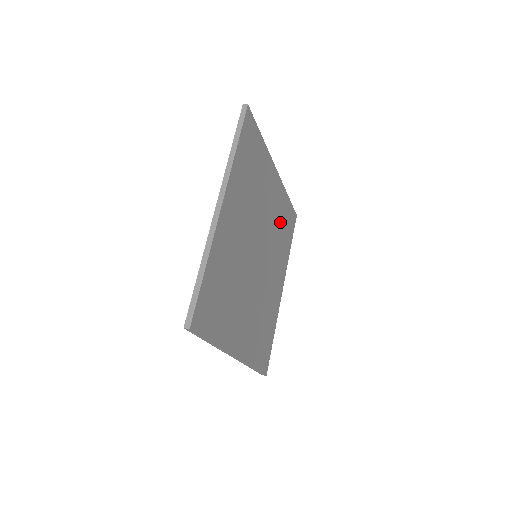
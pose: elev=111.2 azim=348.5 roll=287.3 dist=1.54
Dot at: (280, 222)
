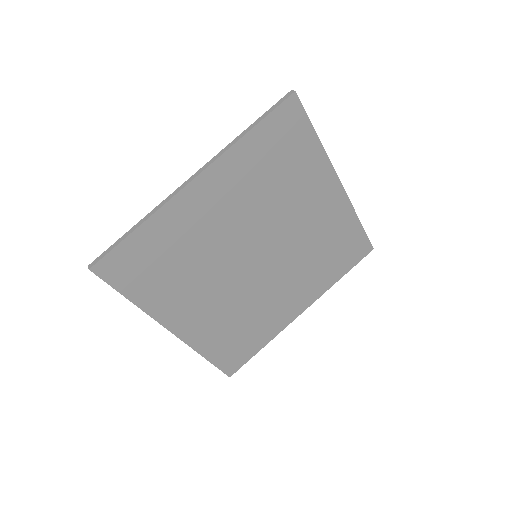
Dot at: (326, 241)
